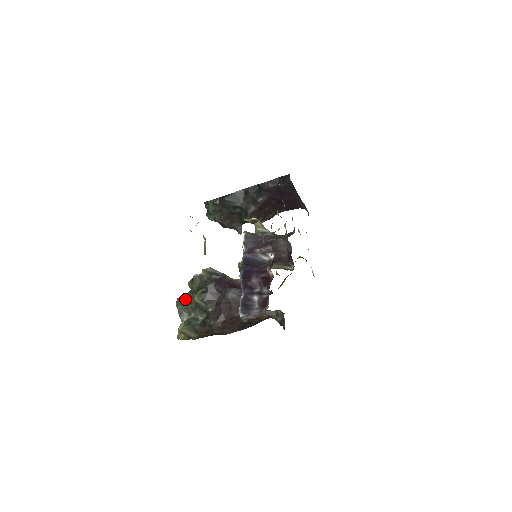
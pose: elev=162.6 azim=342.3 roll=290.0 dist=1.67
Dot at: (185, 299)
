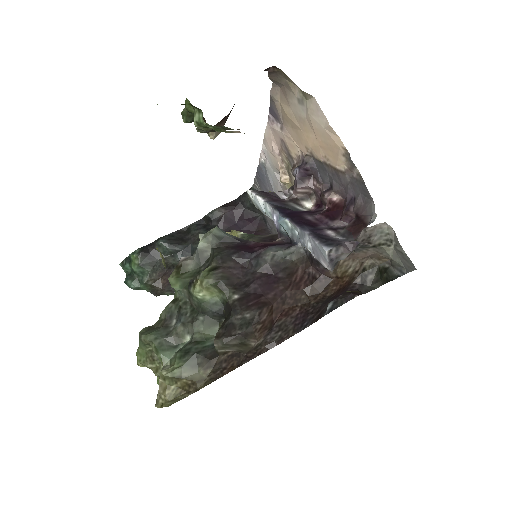
Dot at: (160, 323)
